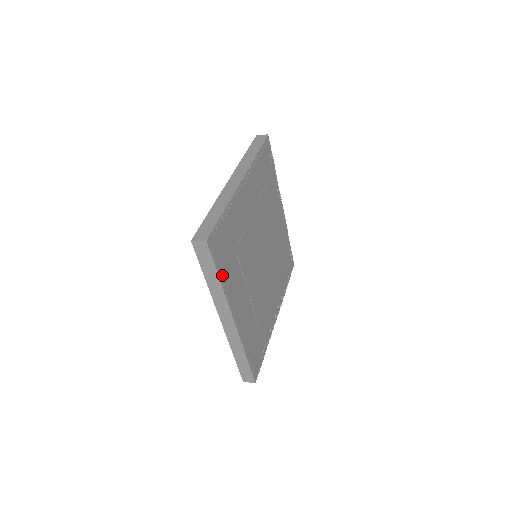
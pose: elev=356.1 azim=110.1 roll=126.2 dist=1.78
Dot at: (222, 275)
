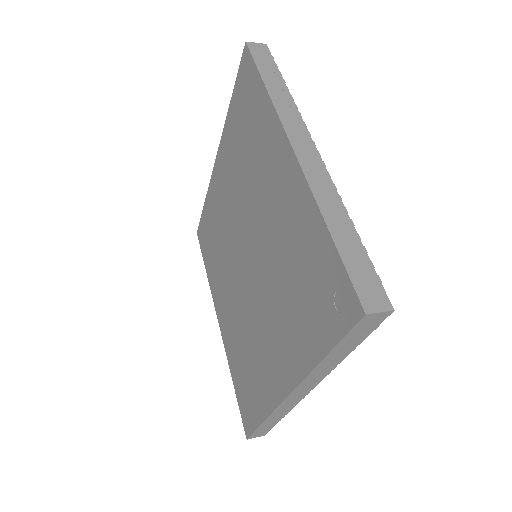
Dot at: occluded
